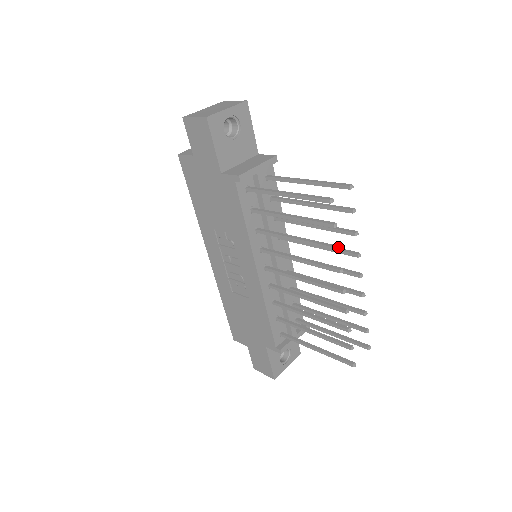
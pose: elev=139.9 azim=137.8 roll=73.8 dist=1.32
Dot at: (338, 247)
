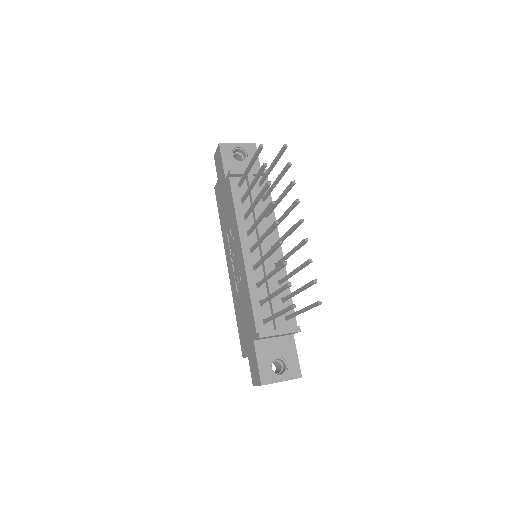
Dot at: (269, 181)
